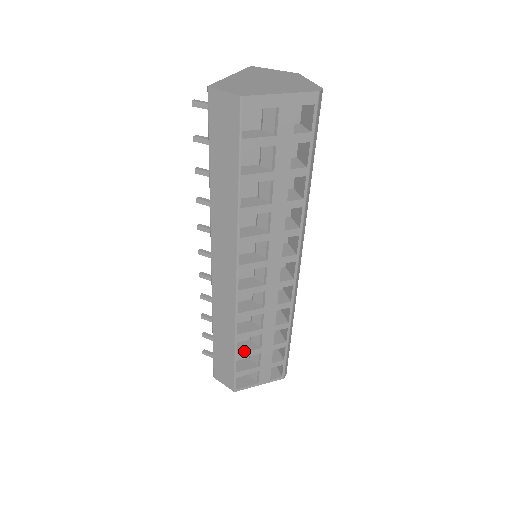
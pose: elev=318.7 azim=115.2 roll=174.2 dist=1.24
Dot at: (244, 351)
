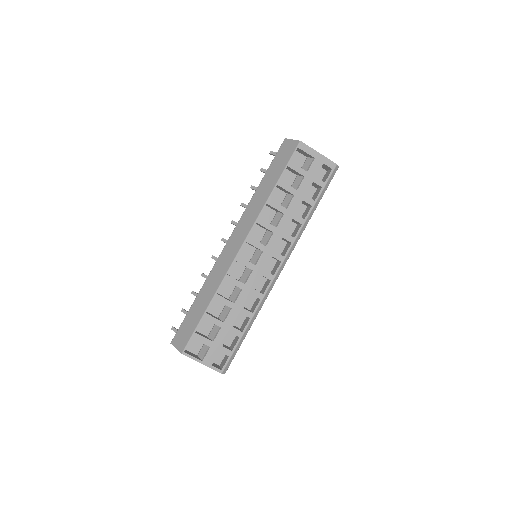
Dot at: (212, 316)
